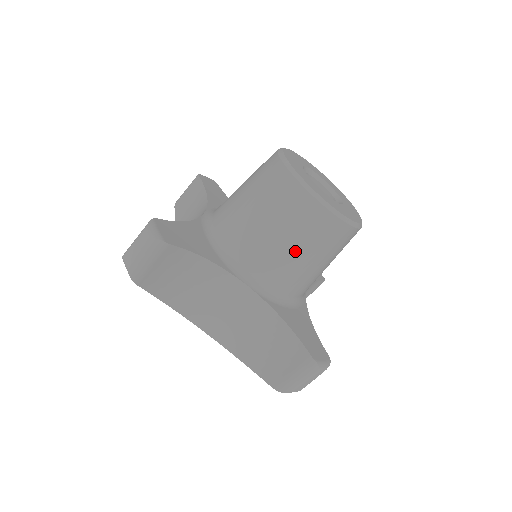
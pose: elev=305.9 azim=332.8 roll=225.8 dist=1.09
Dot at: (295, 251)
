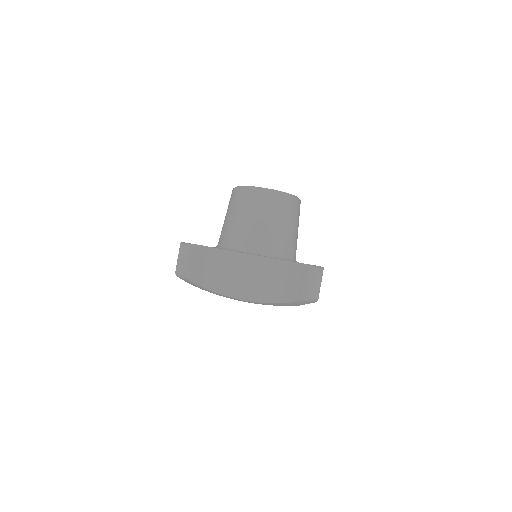
Dot at: (267, 222)
